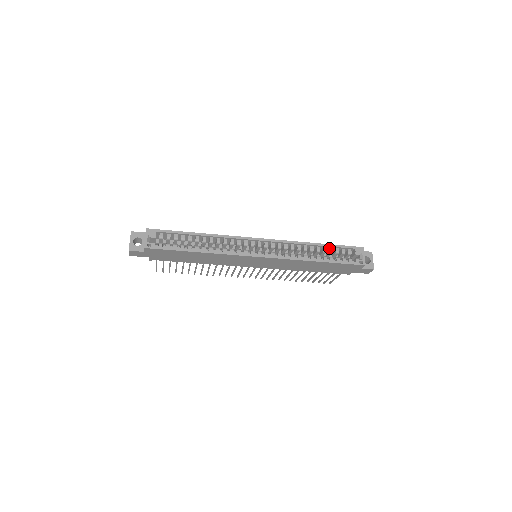
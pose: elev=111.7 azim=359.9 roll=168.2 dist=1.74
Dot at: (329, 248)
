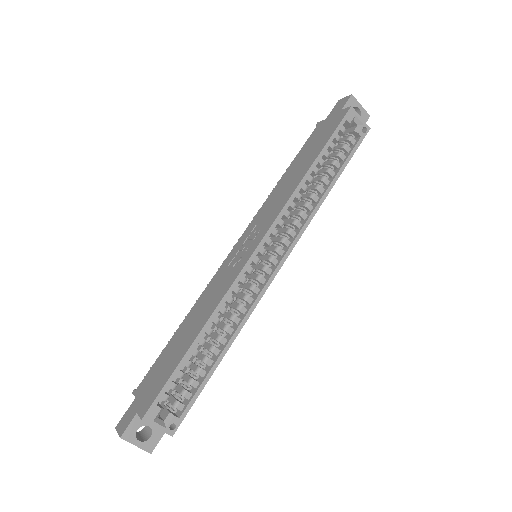
Dot at: (323, 154)
